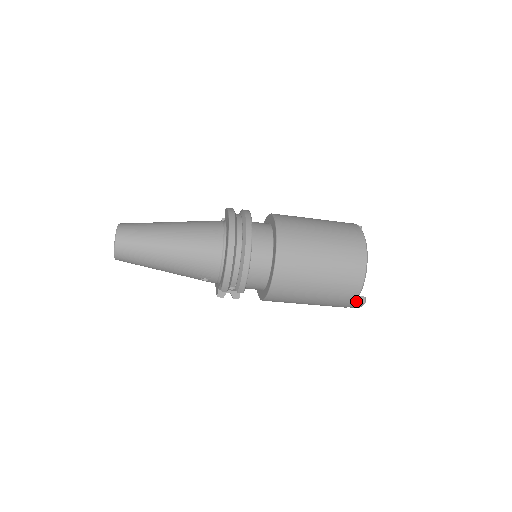
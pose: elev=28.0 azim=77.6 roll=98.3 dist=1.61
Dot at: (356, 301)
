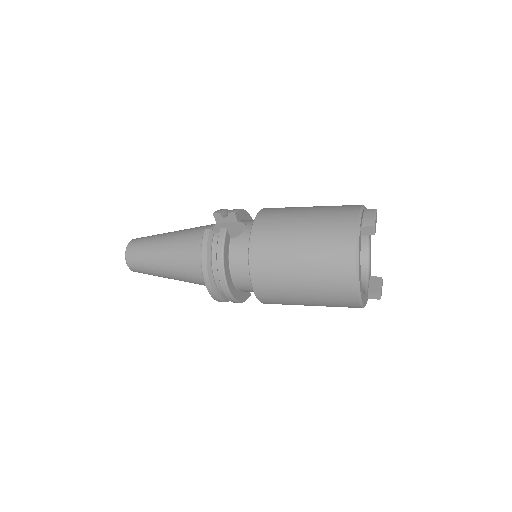
Dot at: (368, 298)
